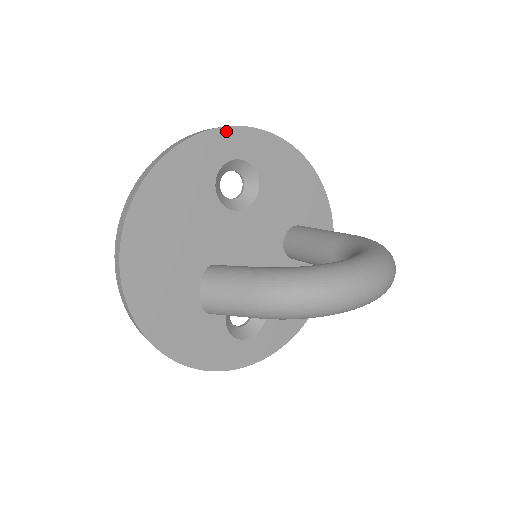
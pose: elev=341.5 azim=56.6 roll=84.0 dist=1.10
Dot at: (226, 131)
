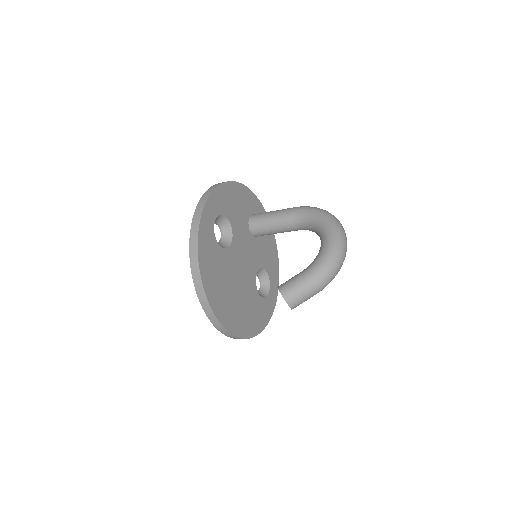
Dot at: (204, 213)
